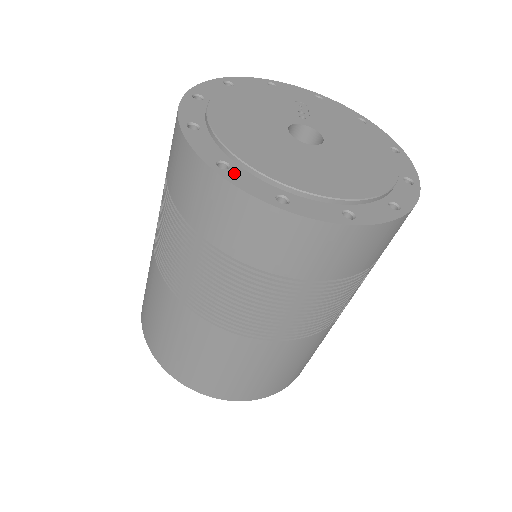
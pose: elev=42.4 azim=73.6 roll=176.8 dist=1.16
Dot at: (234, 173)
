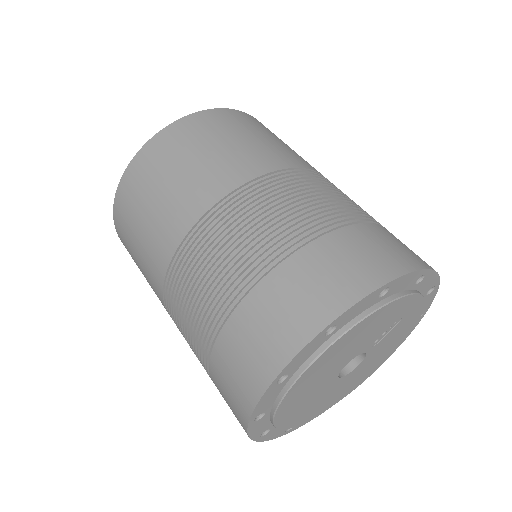
Dot at: (259, 422)
